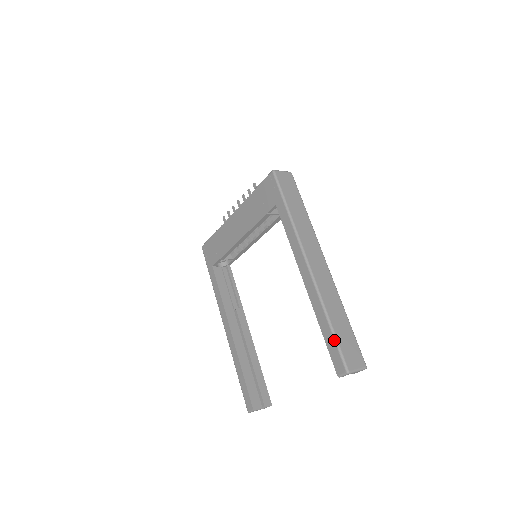
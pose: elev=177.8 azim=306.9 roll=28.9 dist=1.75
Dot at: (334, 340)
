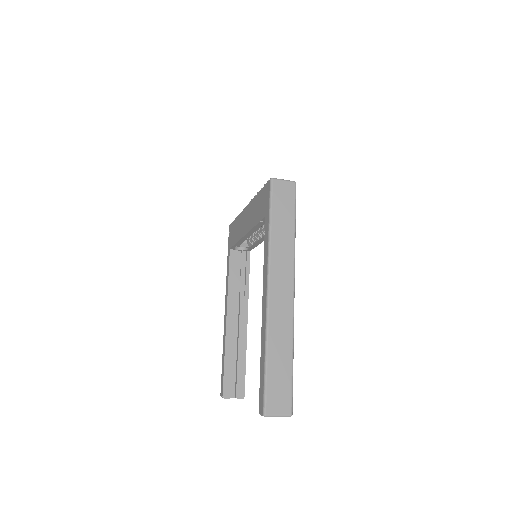
Dot at: (264, 379)
